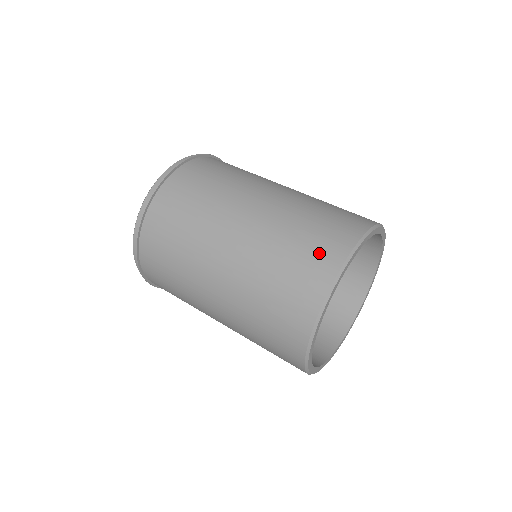
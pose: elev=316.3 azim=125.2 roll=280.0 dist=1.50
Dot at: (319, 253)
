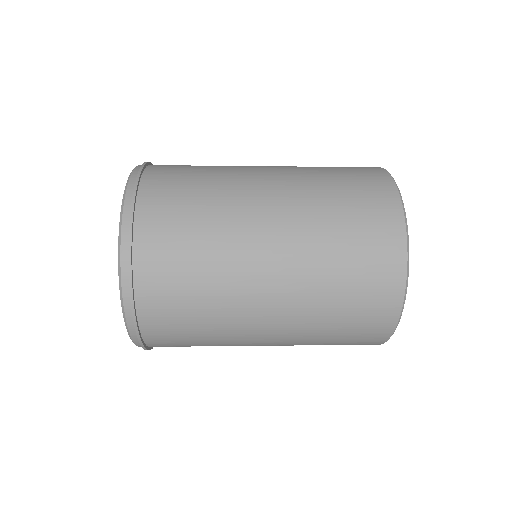
Dot at: (372, 199)
